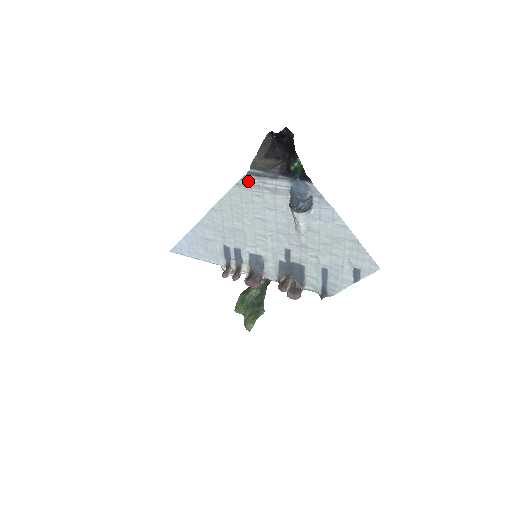
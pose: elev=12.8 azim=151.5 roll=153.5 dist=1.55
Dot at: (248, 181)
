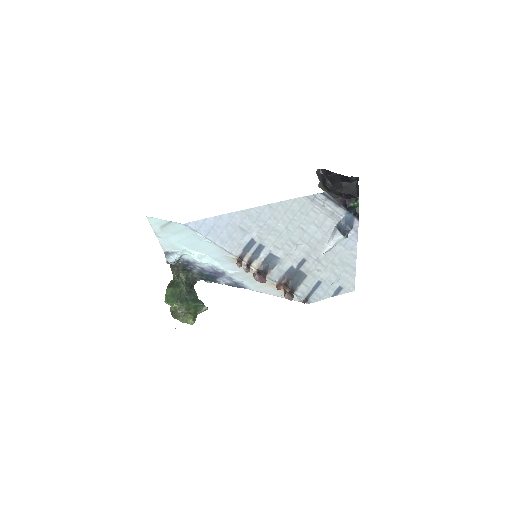
Dot at: (317, 198)
